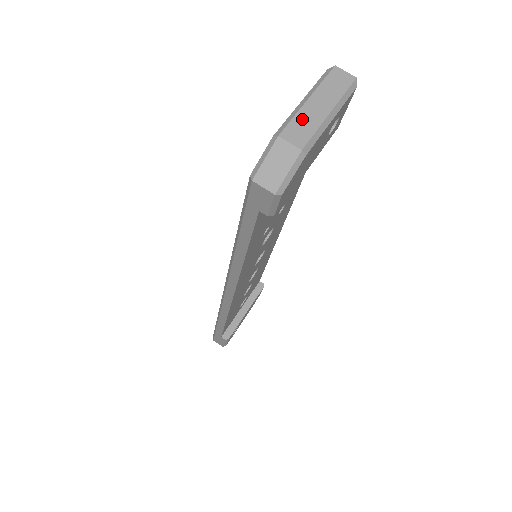
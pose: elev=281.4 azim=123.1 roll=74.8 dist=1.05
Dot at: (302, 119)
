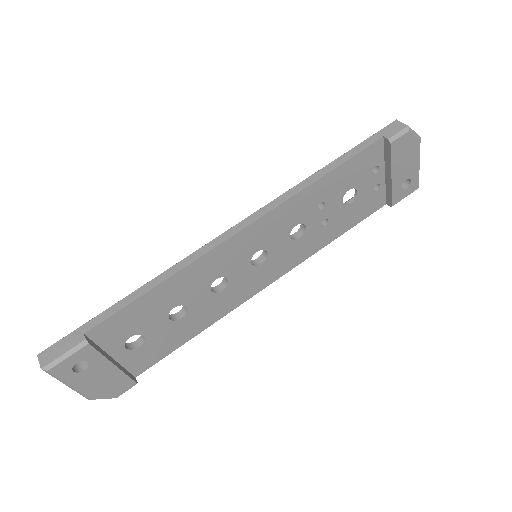
Dot at: occluded
